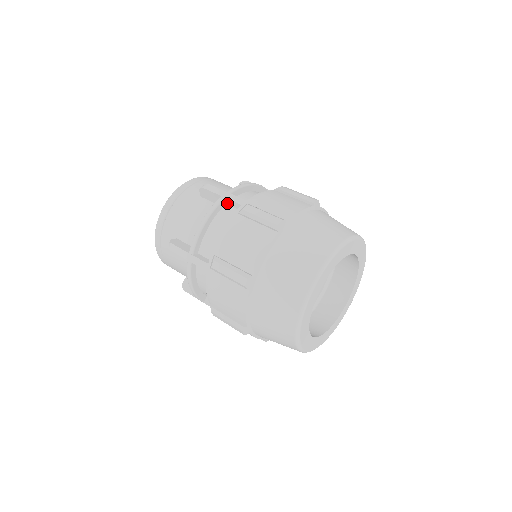
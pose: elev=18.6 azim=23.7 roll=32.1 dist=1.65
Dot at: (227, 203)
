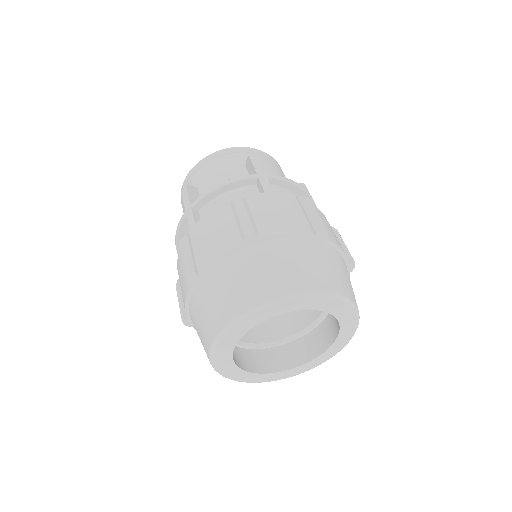
Dot at: occluded
